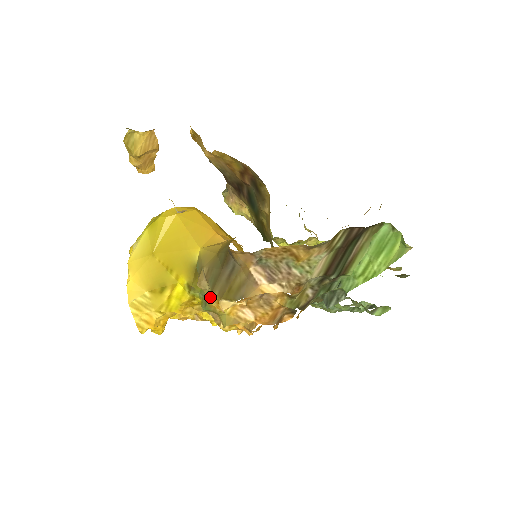
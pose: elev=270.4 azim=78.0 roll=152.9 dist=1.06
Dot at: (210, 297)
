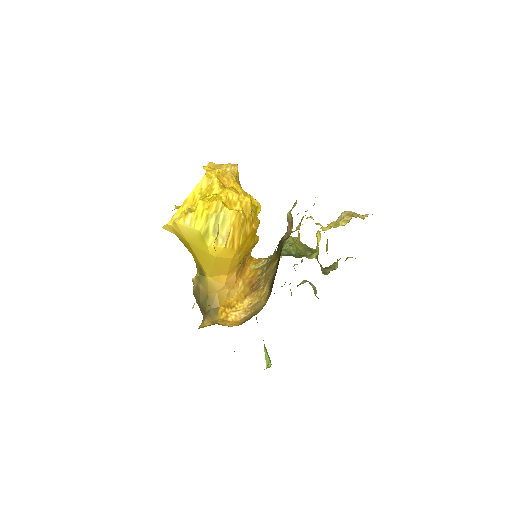
Dot at: occluded
